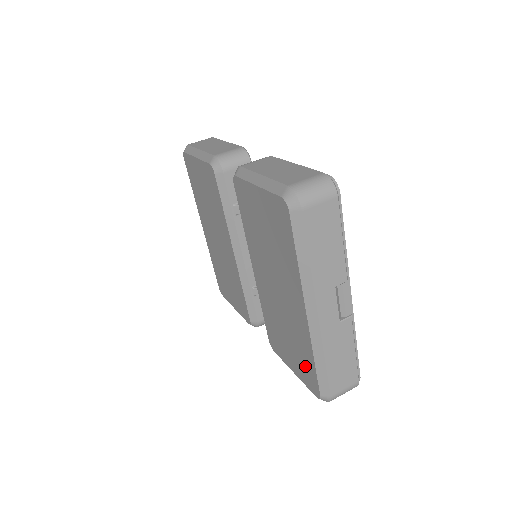
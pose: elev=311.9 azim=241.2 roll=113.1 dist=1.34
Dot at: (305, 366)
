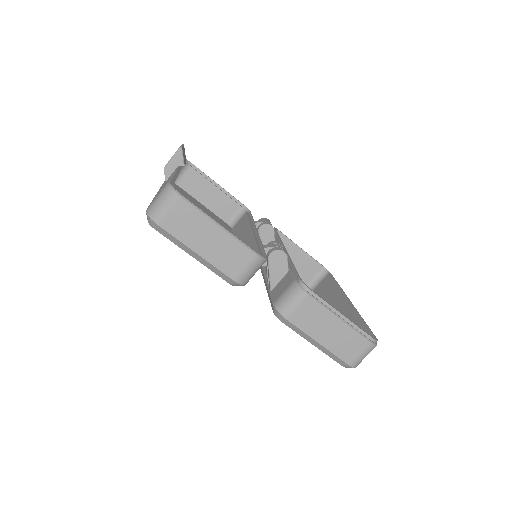
Dot at: occluded
